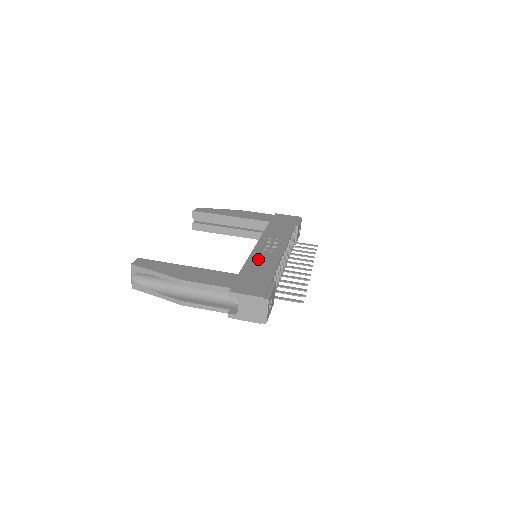
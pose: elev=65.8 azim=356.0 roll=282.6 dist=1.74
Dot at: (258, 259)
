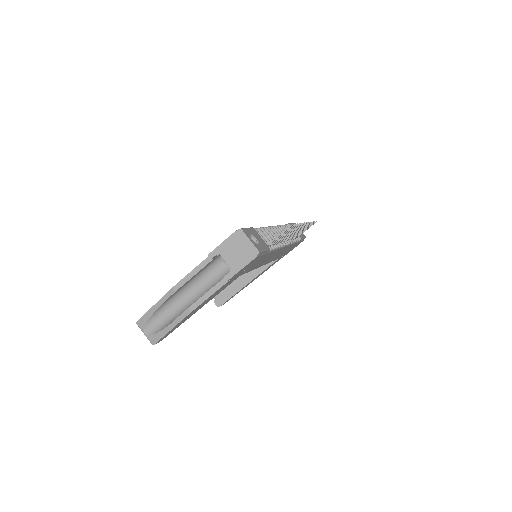
Dot at: occluded
